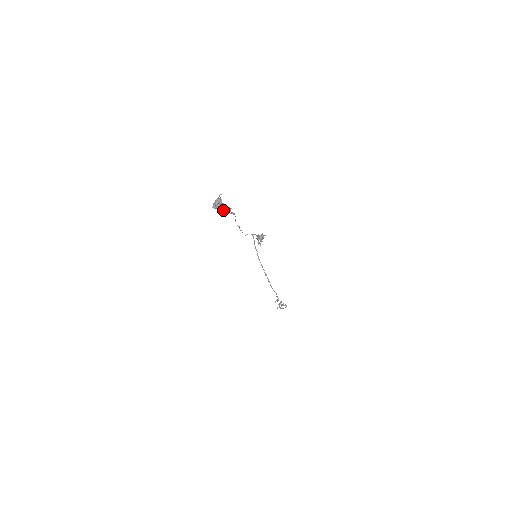
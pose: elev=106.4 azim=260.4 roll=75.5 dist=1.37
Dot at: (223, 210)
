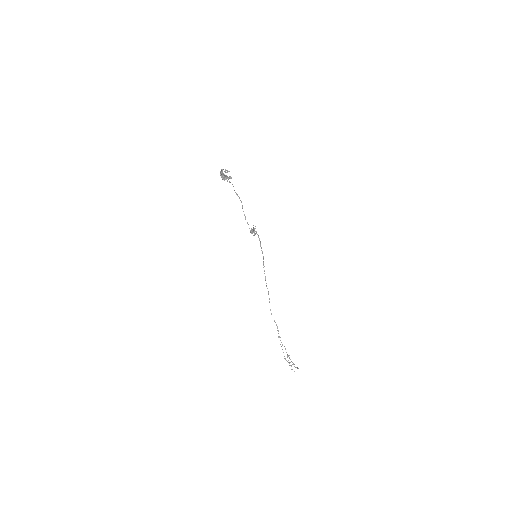
Dot at: occluded
